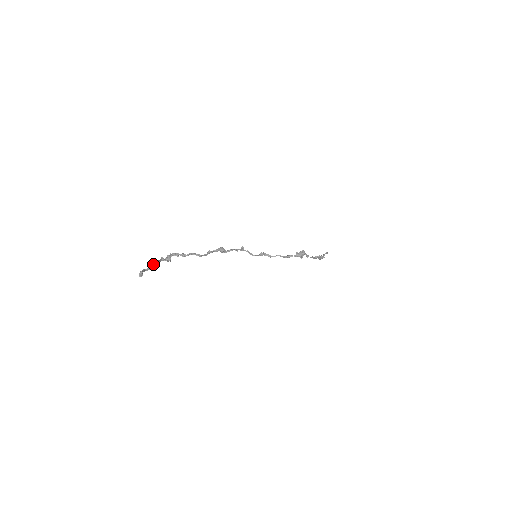
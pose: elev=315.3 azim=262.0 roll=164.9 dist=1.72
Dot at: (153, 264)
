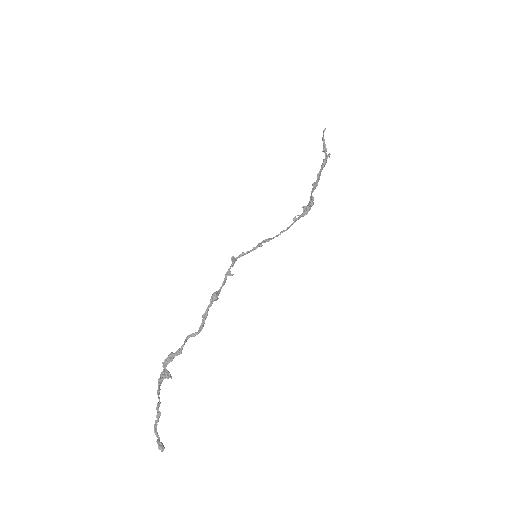
Dot at: (157, 404)
